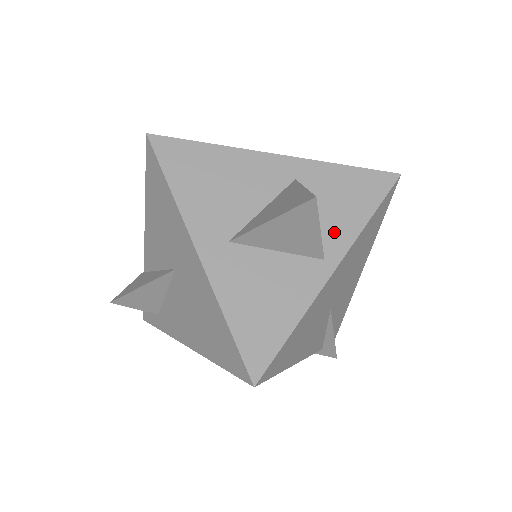
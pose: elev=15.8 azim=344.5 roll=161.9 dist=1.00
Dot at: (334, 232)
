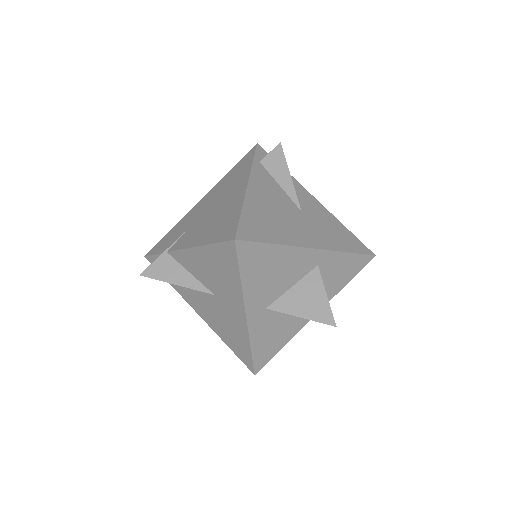
Dot at: occluded
